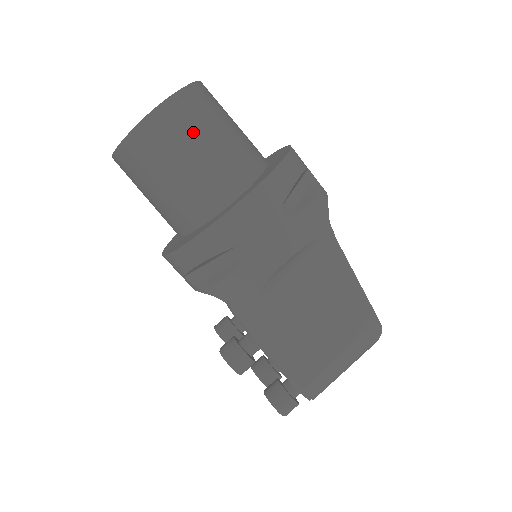
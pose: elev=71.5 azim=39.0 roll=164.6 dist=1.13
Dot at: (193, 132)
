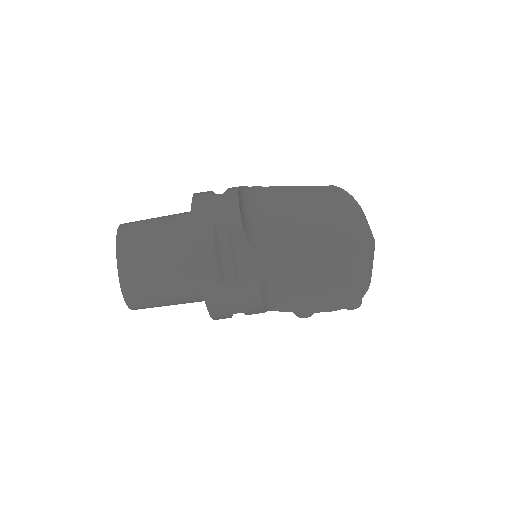
Dot at: (151, 295)
